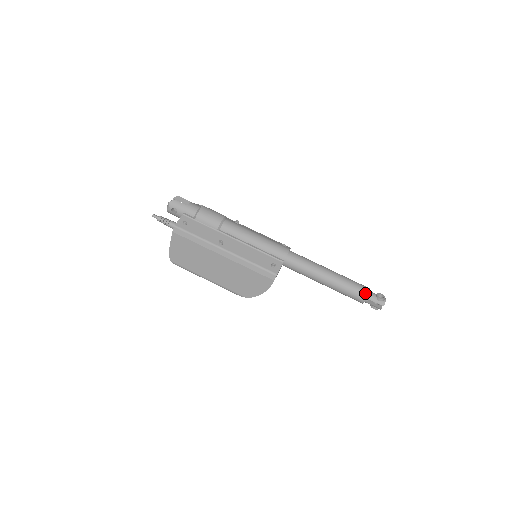
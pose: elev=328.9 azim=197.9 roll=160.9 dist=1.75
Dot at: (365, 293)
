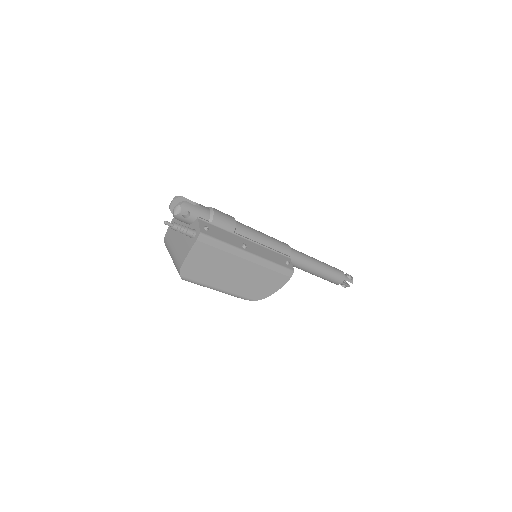
Dot at: (343, 275)
